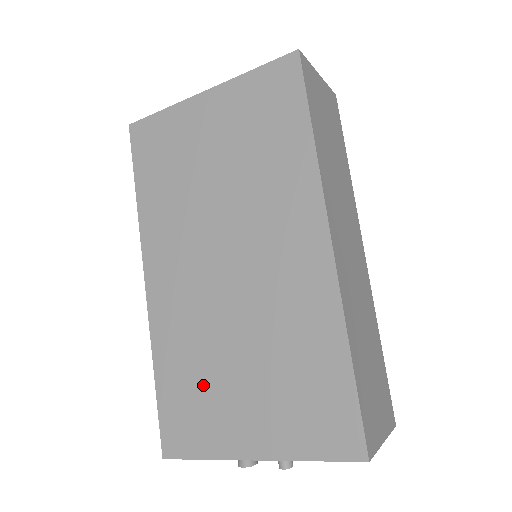
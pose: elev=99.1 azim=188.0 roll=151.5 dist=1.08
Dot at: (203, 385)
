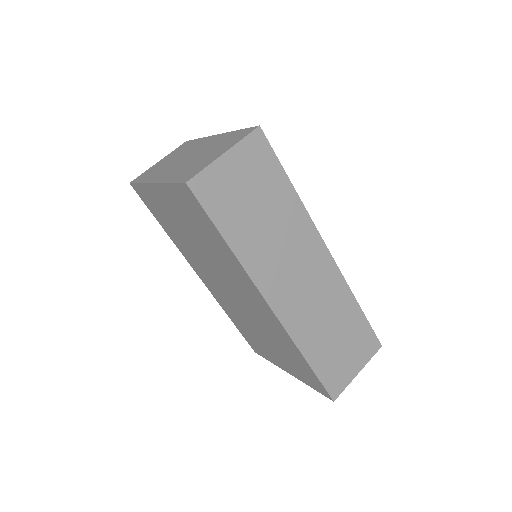
Dot at: (253, 335)
